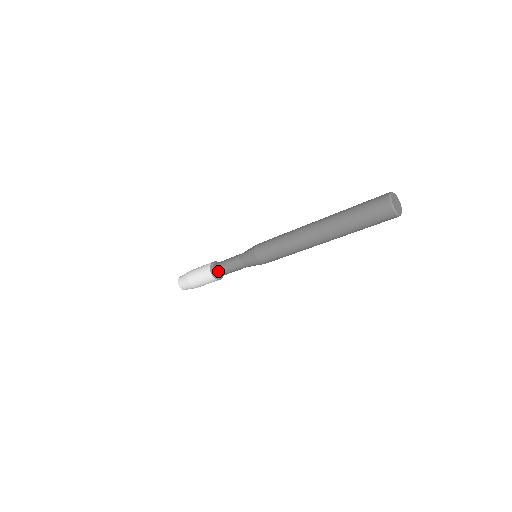
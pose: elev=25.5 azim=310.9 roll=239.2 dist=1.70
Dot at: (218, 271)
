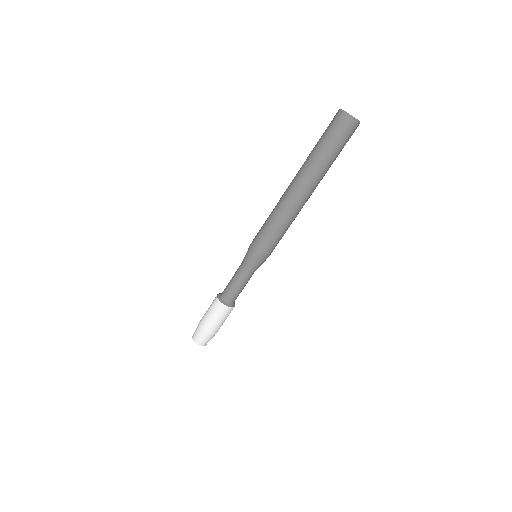
Dot at: (228, 297)
